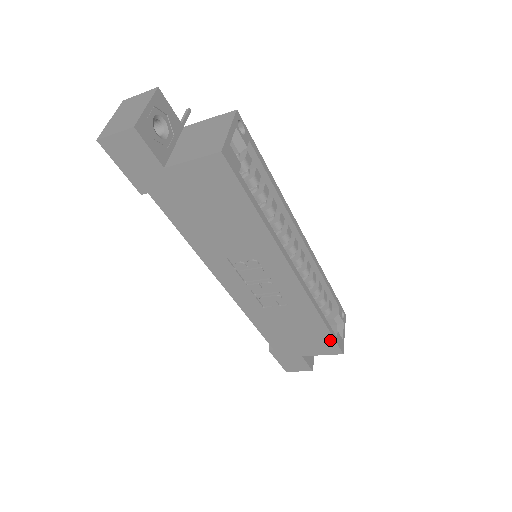
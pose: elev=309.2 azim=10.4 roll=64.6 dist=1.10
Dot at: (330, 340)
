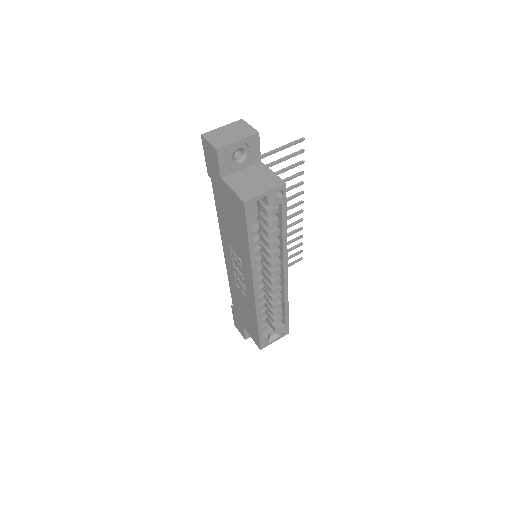
Dot at: (257, 336)
